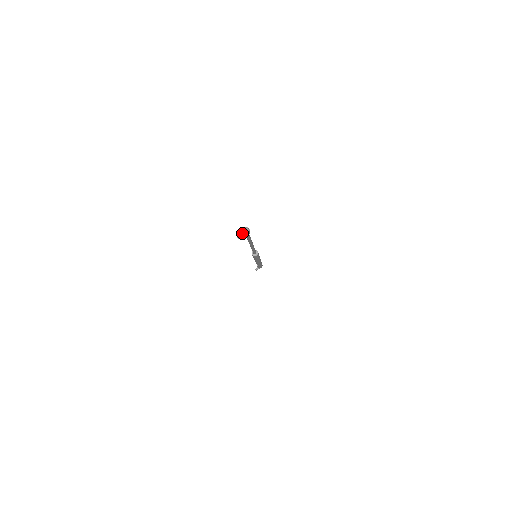
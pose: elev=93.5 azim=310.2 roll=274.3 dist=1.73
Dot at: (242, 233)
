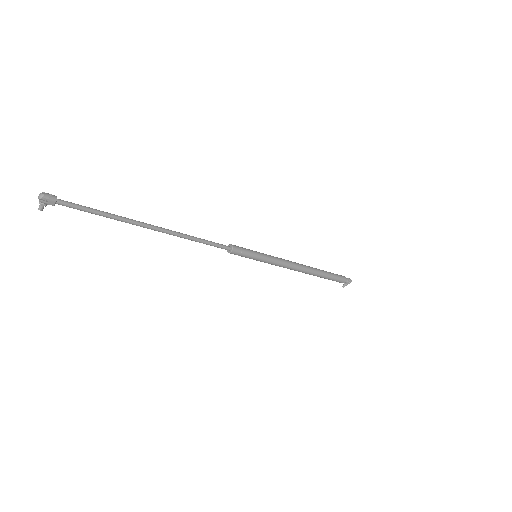
Dot at: (39, 201)
